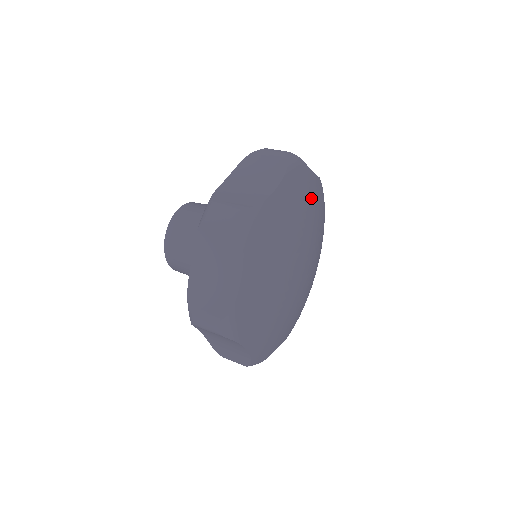
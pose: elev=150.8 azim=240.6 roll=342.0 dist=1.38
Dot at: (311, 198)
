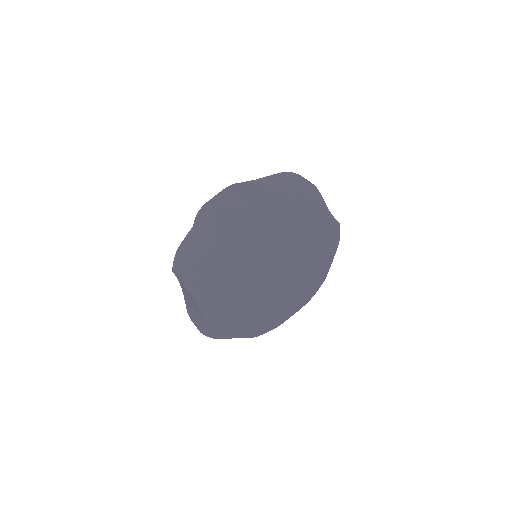
Dot at: (277, 227)
